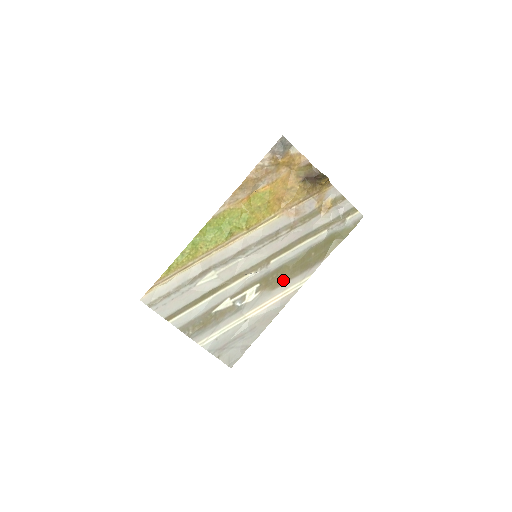
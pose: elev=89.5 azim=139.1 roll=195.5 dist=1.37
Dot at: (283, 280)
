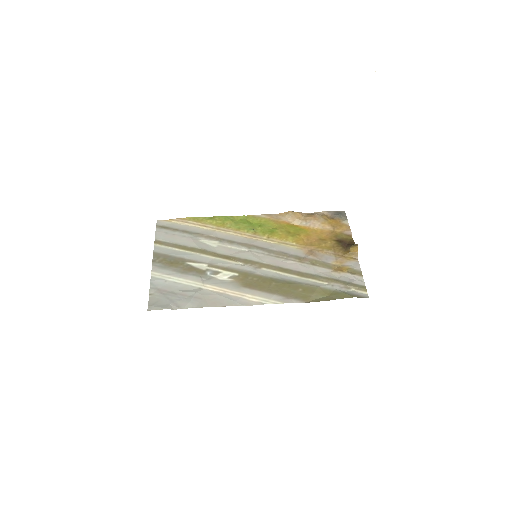
Dot at: (258, 287)
